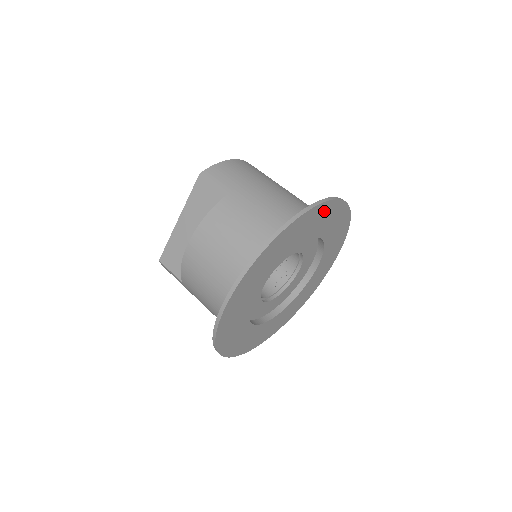
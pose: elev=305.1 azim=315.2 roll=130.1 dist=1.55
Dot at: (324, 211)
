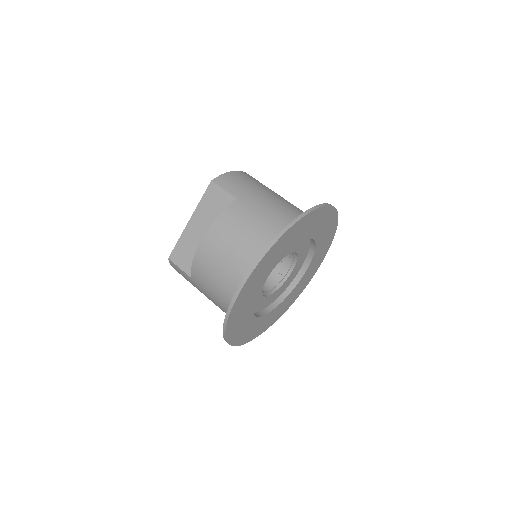
Dot at: (321, 215)
